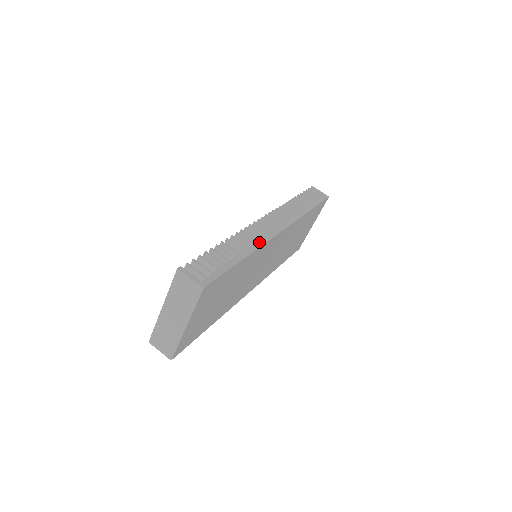
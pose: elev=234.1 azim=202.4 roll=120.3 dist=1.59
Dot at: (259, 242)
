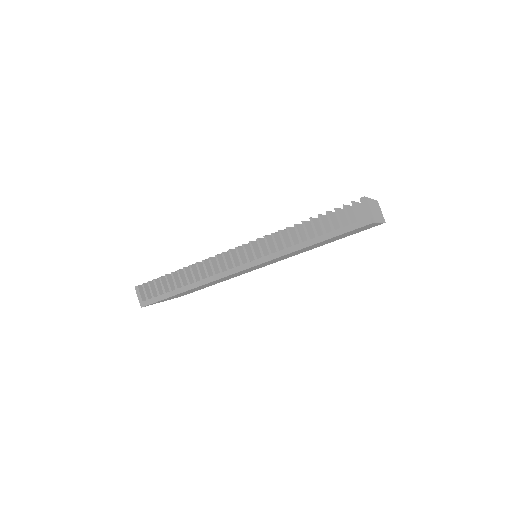
Dot at: (208, 279)
